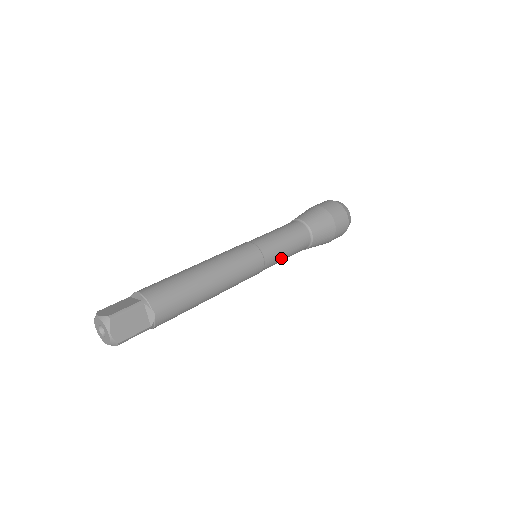
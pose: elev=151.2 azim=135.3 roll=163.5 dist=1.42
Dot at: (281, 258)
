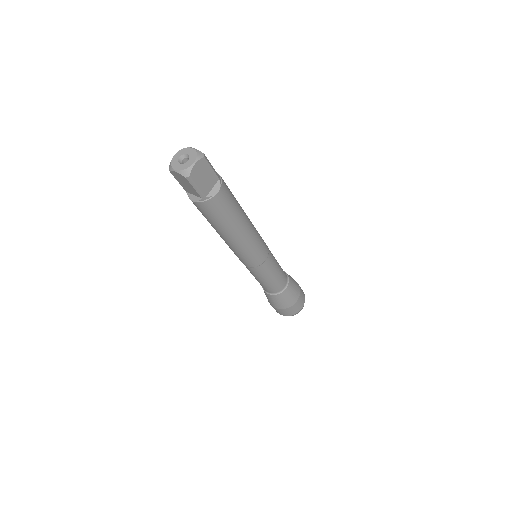
Dot at: (274, 258)
